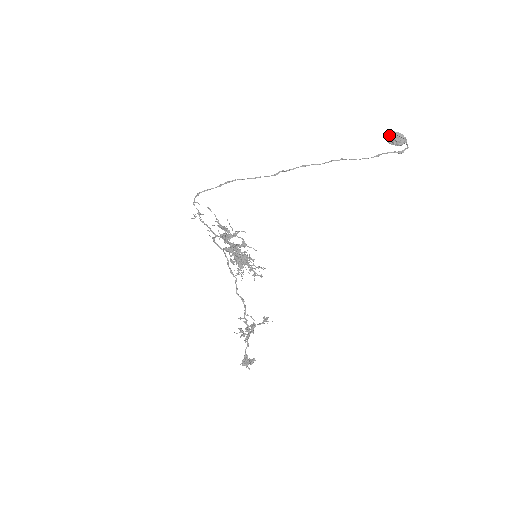
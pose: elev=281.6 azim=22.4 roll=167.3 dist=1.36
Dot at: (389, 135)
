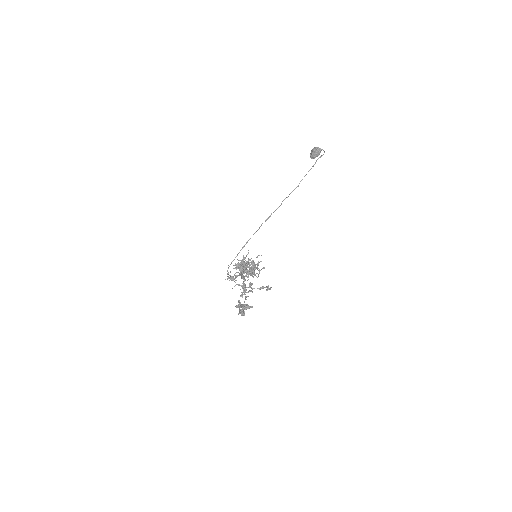
Dot at: (310, 154)
